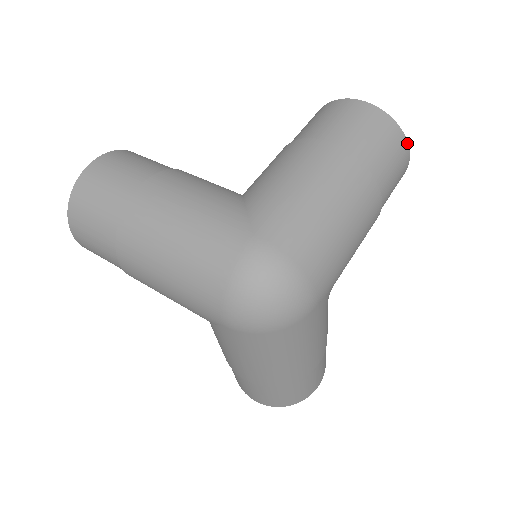
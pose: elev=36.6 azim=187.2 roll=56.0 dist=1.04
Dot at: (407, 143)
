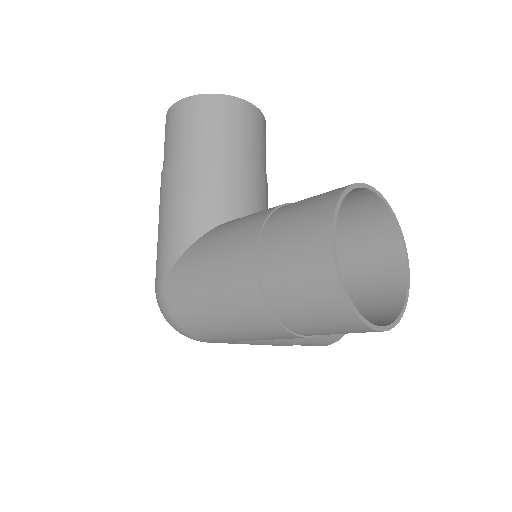
Dot at: (362, 322)
